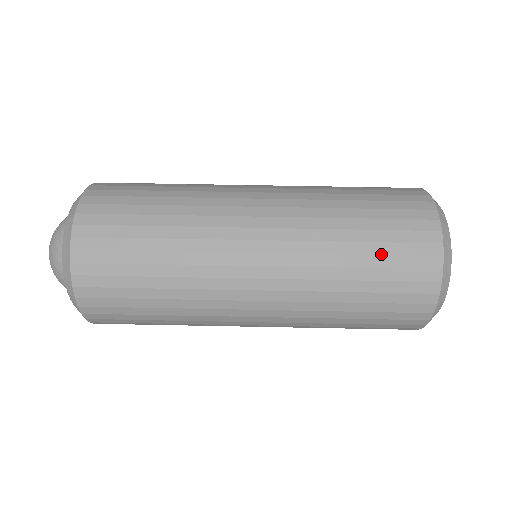
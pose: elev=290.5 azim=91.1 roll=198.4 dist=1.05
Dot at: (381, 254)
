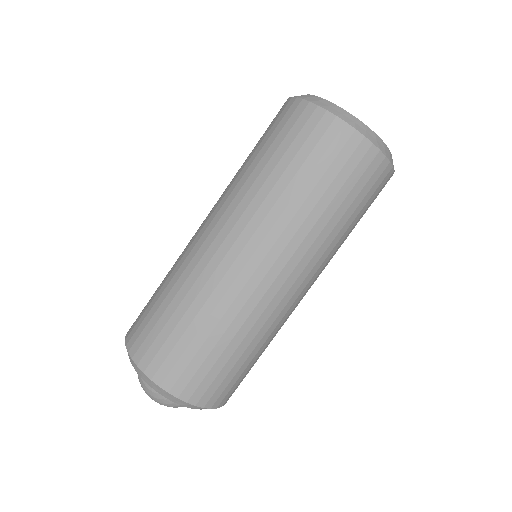
Dot at: (331, 182)
